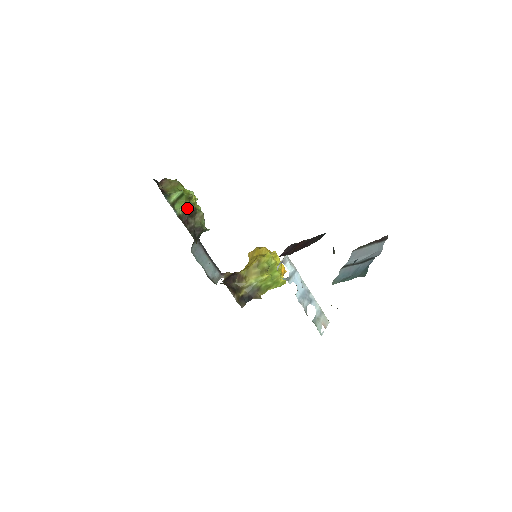
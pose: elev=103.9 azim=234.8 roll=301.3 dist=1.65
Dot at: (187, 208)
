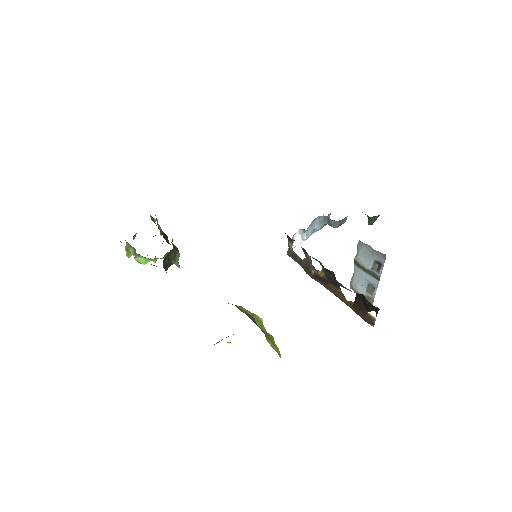
Dot at: (160, 230)
